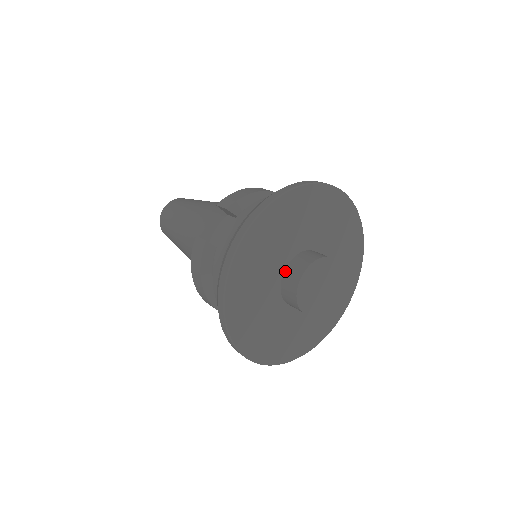
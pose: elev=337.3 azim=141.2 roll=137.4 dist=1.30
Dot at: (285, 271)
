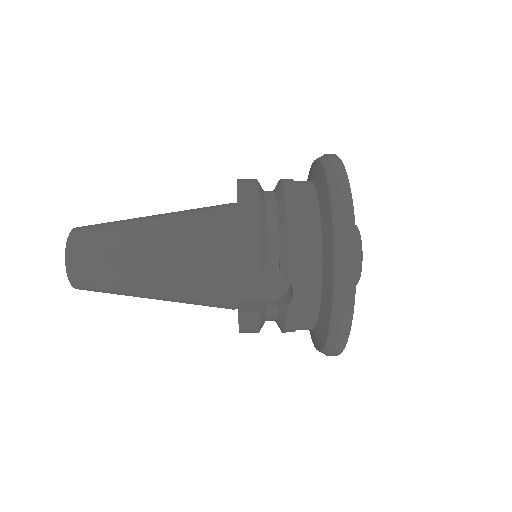
Dot at: occluded
